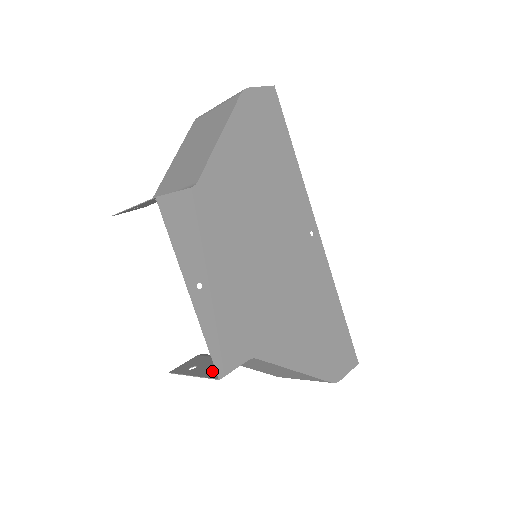
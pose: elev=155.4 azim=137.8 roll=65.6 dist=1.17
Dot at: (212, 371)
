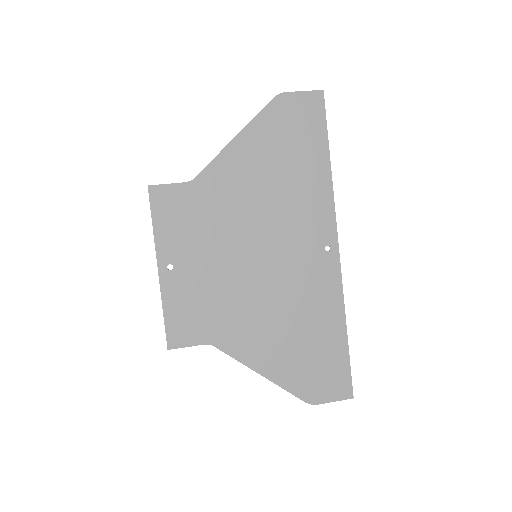
Dot at: occluded
